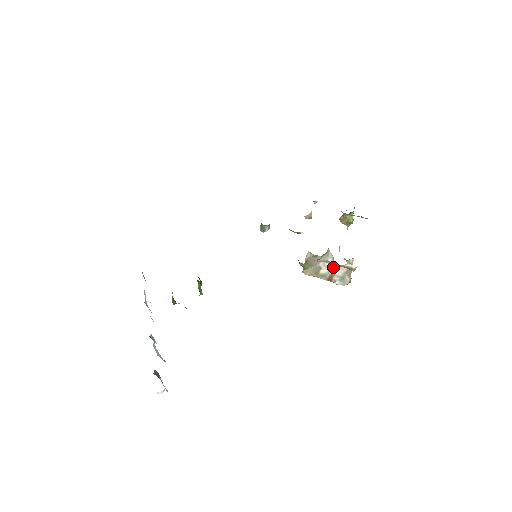
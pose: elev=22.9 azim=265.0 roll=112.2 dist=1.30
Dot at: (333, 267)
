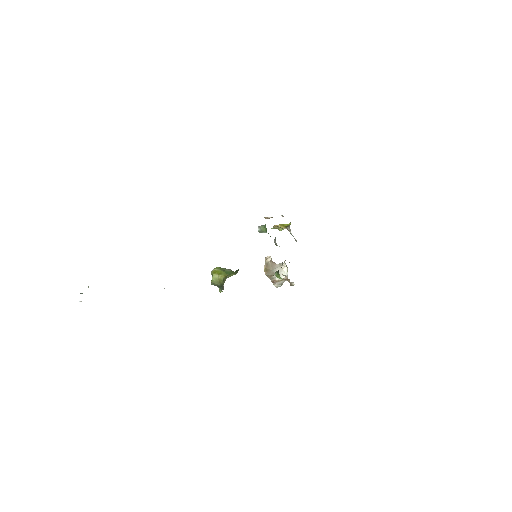
Dot at: (283, 278)
